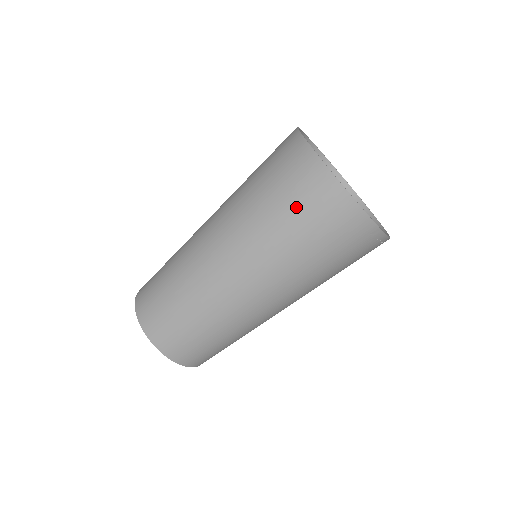
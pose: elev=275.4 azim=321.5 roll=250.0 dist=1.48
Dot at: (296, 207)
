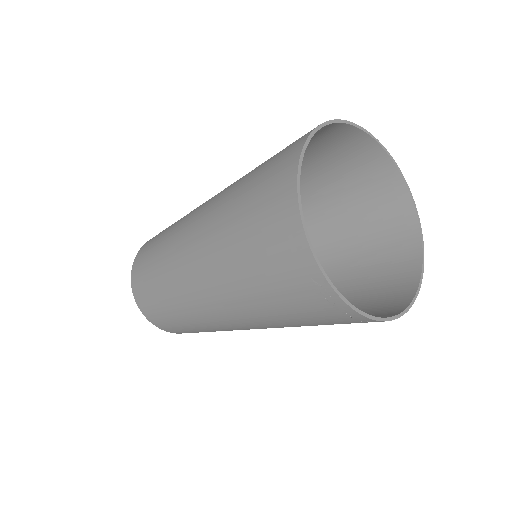
Dot at: (255, 195)
